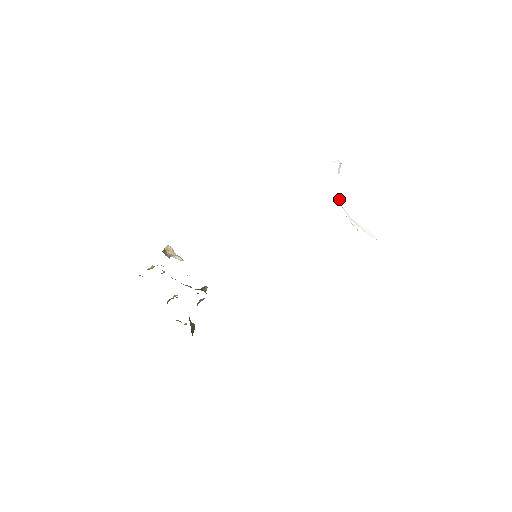
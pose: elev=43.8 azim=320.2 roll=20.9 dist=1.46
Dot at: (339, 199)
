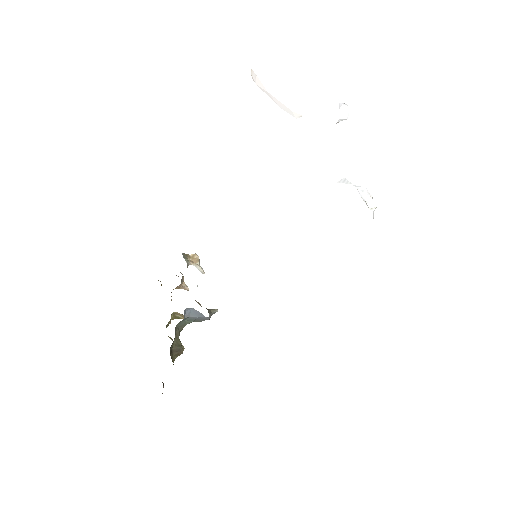
Dot at: (258, 70)
